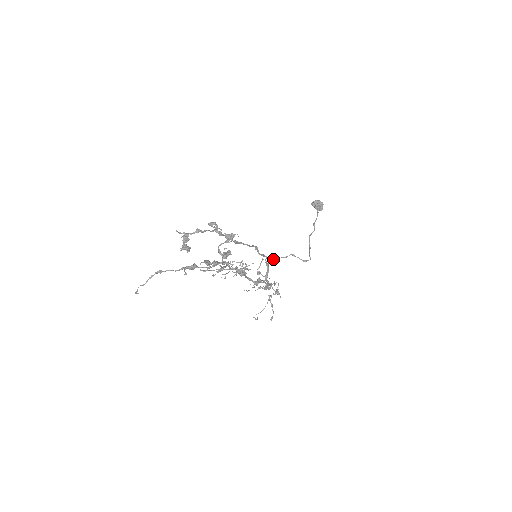
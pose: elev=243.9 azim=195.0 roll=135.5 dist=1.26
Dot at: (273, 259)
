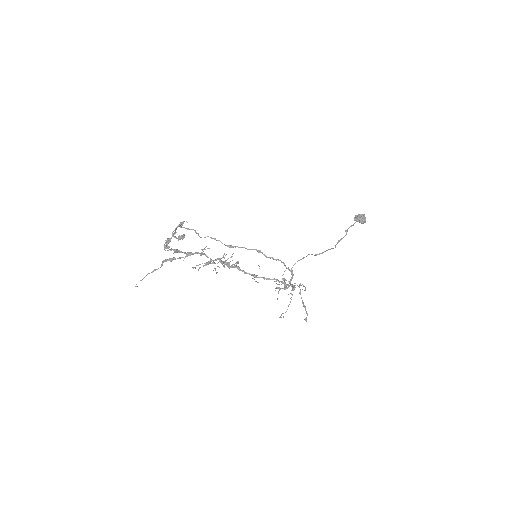
Dot at: (294, 264)
